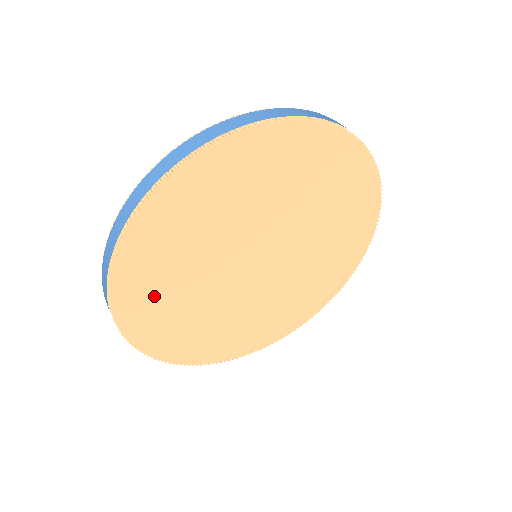
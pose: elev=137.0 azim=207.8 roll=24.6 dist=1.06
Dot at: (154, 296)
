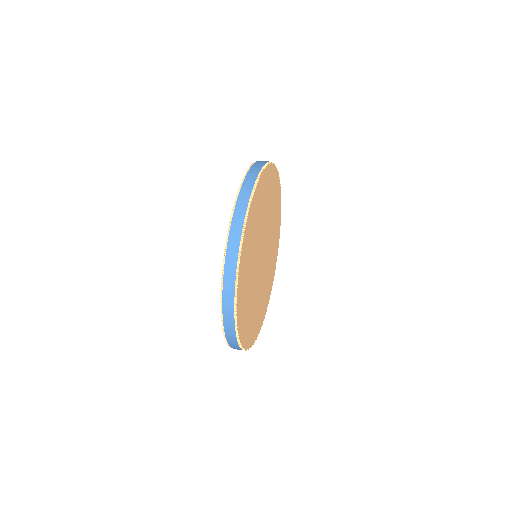
Dot at: (245, 308)
